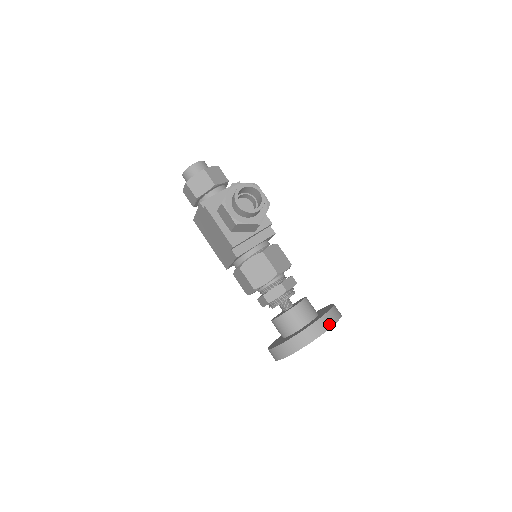
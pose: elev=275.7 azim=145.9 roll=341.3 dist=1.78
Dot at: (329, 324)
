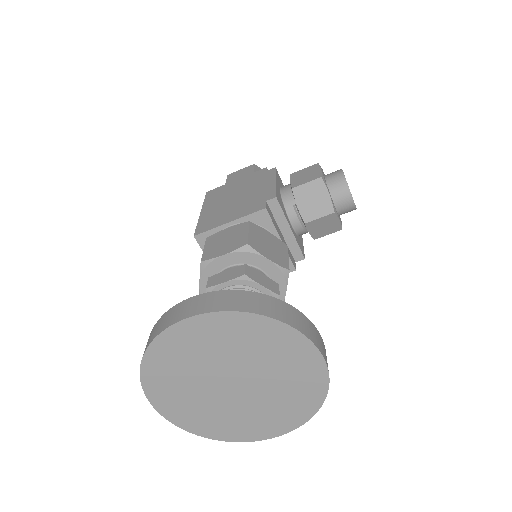
Dot at: occluded
